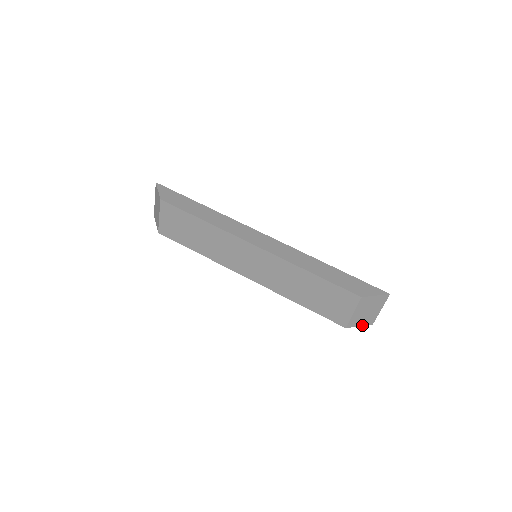
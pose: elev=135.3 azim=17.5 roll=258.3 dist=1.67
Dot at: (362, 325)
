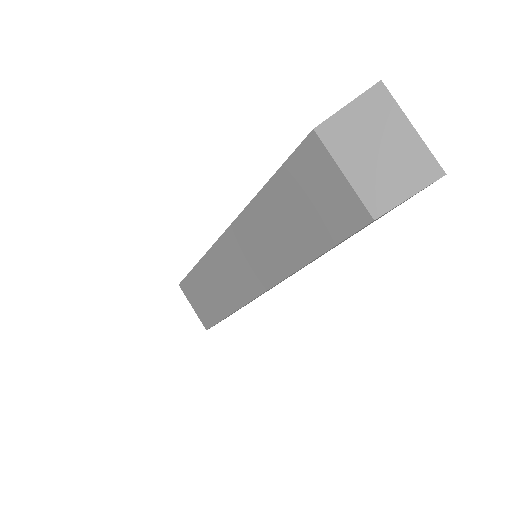
Dot at: (414, 192)
